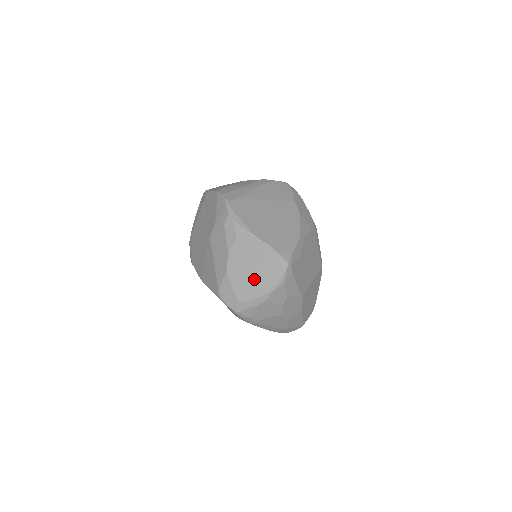
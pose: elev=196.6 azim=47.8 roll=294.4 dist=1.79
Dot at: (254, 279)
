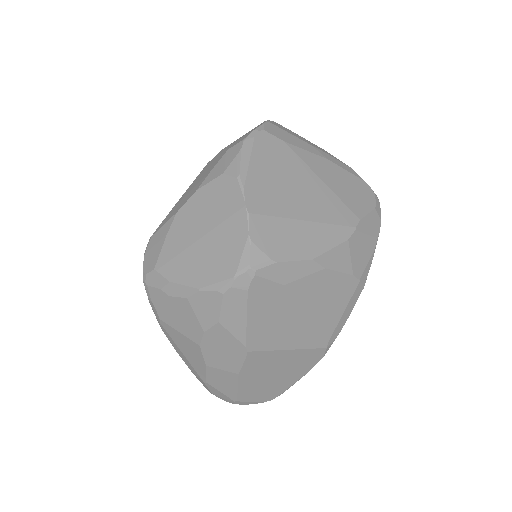
Dot at: (194, 252)
